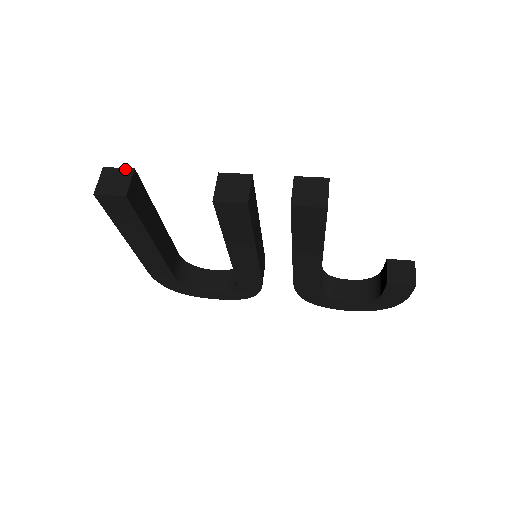
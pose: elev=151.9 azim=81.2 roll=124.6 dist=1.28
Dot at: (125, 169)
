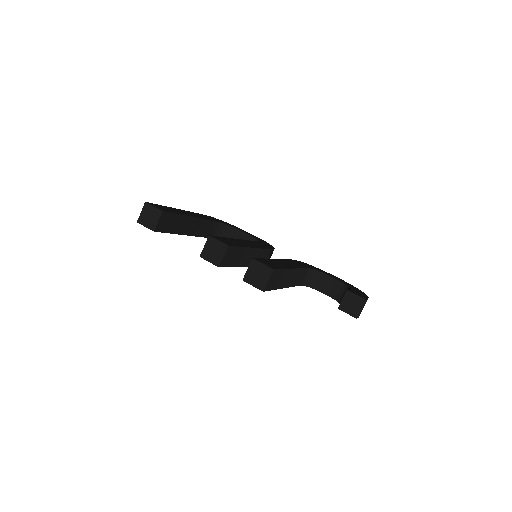
Dot at: (157, 209)
